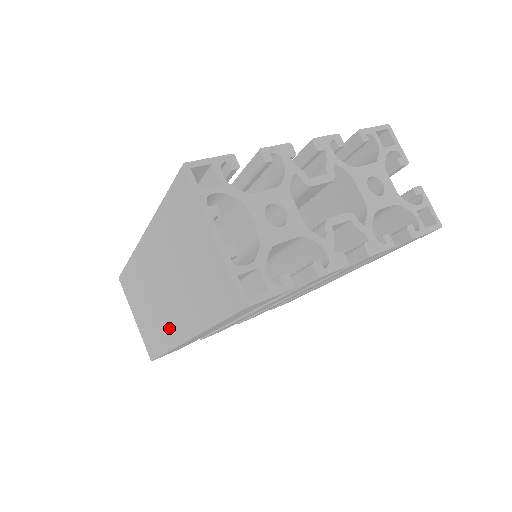
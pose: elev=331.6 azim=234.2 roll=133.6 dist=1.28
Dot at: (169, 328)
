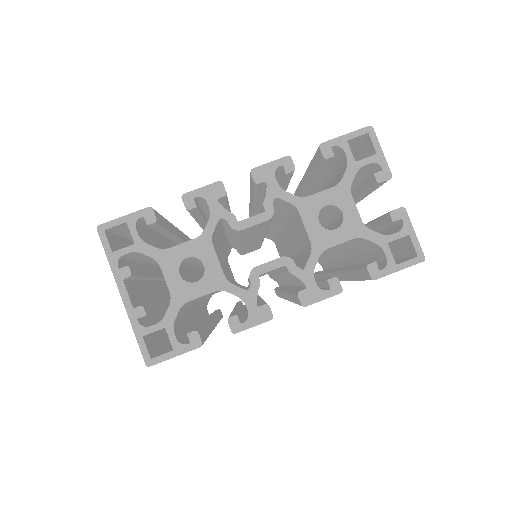
Dot at: occluded
